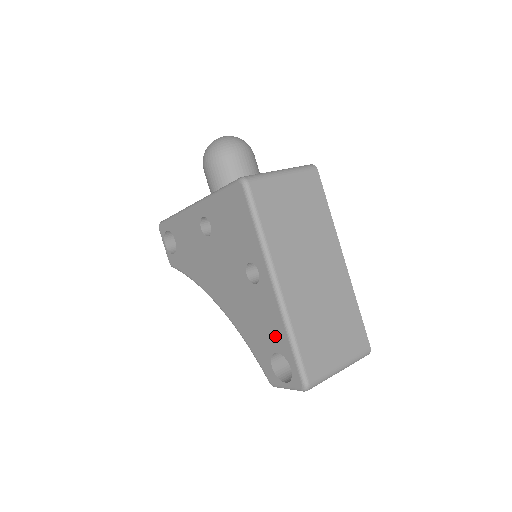
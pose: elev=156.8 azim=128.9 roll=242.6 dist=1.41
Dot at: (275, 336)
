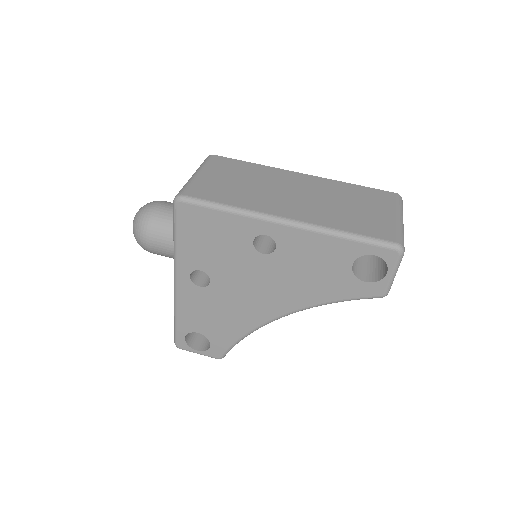
Dot at: (335, 255)
